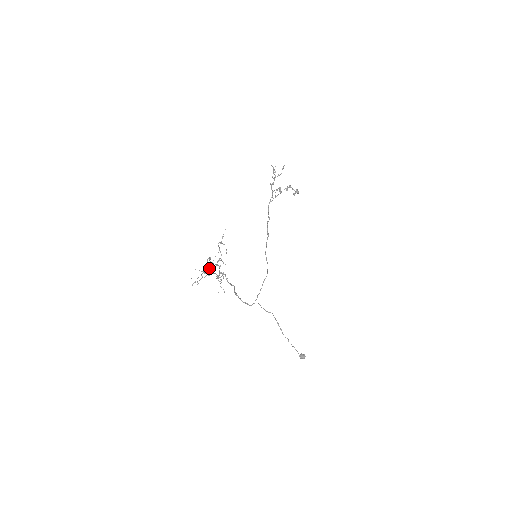
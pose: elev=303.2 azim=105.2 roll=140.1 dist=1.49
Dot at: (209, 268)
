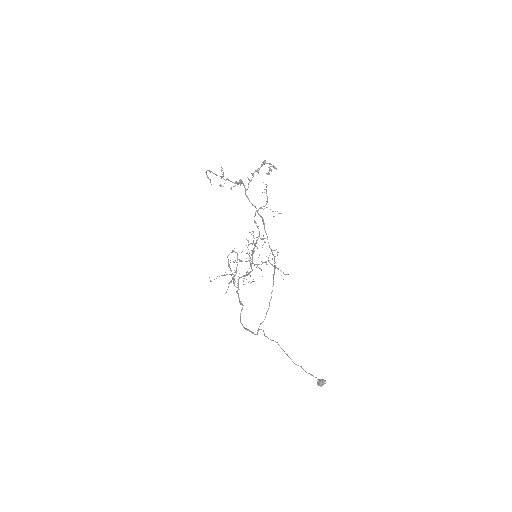
Dot at: (249, 255)
